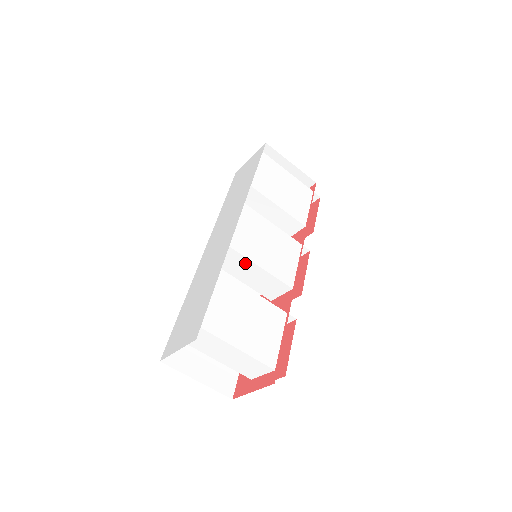
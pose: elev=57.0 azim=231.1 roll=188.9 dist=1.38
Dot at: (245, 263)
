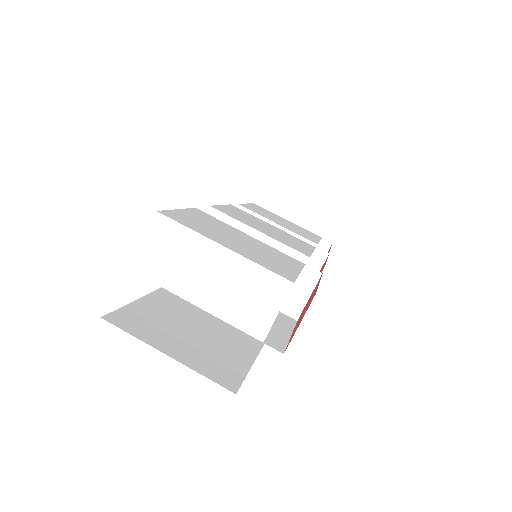
Dot at: occluded
